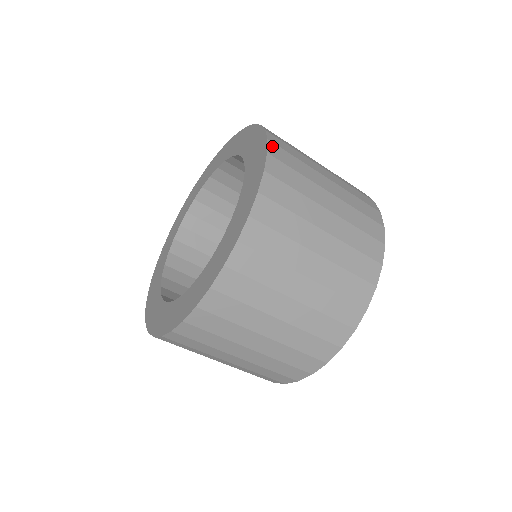
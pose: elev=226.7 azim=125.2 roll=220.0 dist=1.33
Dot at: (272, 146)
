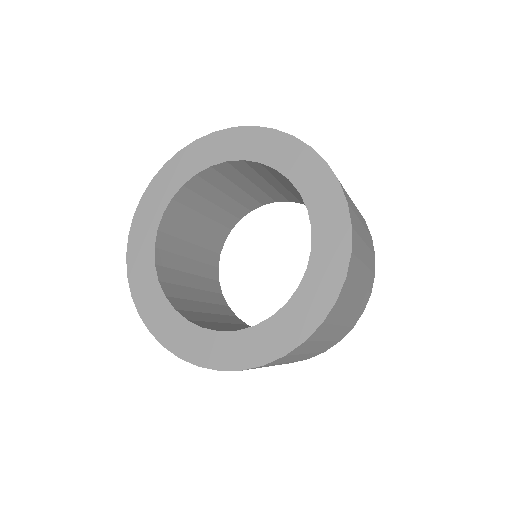
Dot at: (319, 329)
